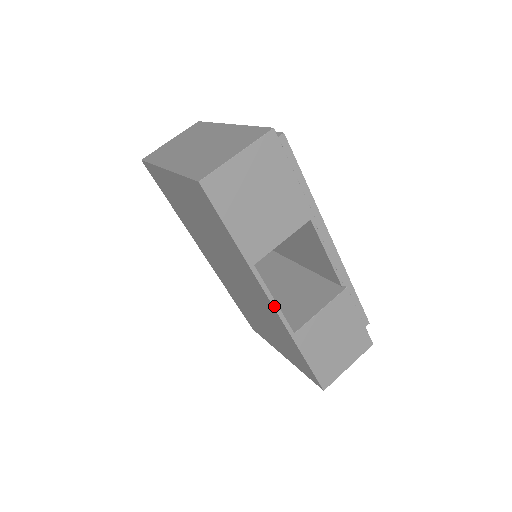
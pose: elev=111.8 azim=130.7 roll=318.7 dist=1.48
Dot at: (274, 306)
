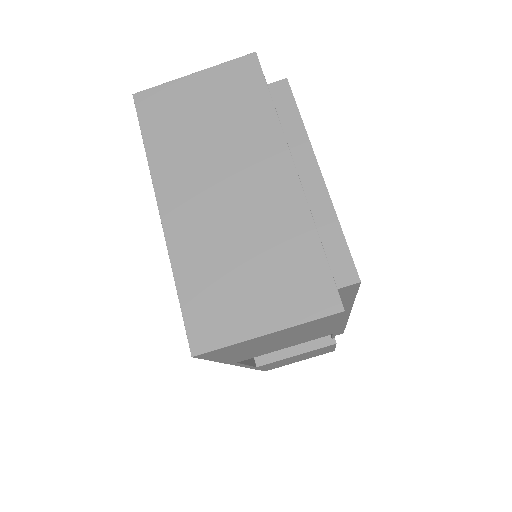
Dot at: (244, 366)
